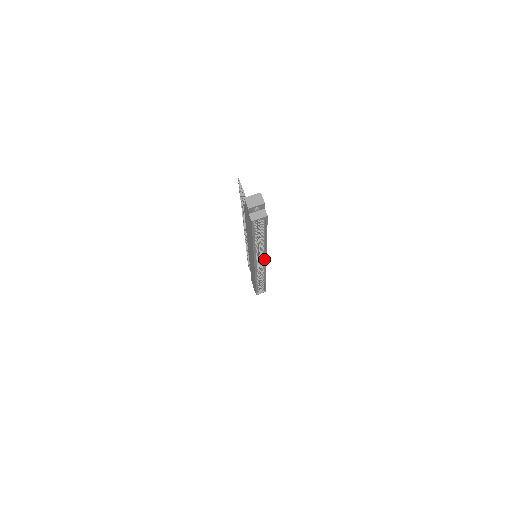
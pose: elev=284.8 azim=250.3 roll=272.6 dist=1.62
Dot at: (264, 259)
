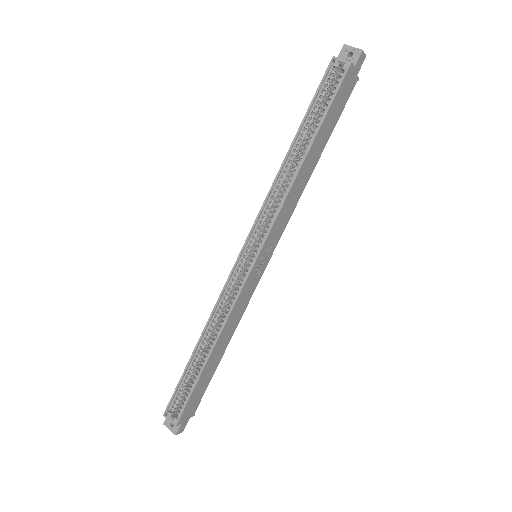
Dot at: (265, 239)
